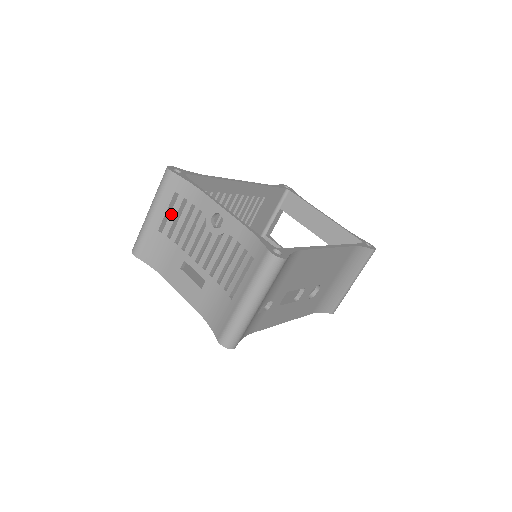
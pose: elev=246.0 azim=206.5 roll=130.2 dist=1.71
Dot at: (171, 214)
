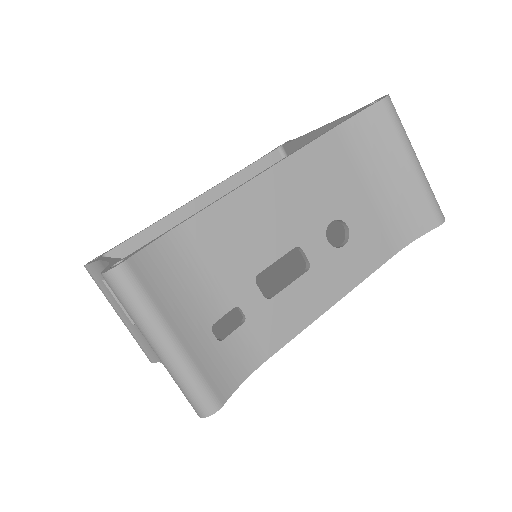
Dot at: occluded
